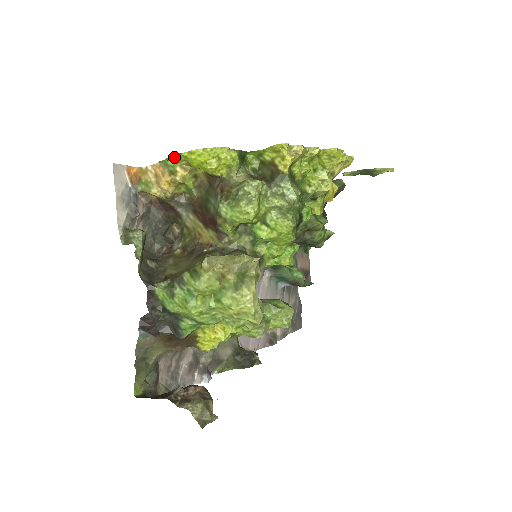
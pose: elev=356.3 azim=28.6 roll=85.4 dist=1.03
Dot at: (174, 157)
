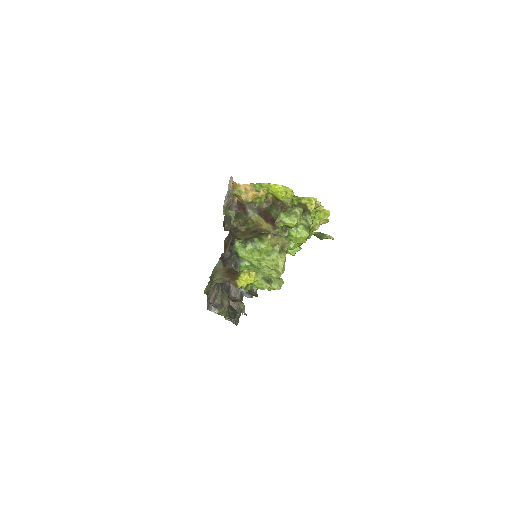
Dot at: (264, 184)
